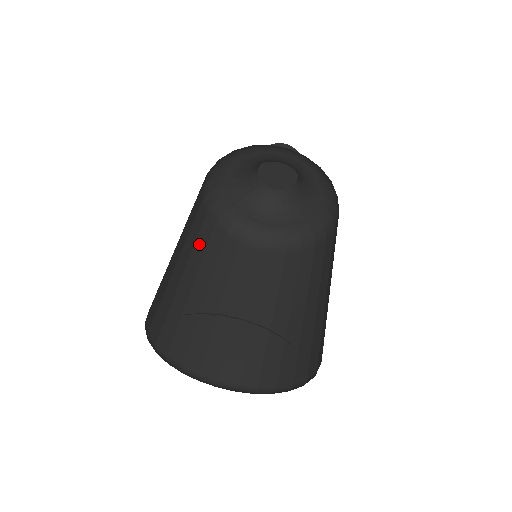
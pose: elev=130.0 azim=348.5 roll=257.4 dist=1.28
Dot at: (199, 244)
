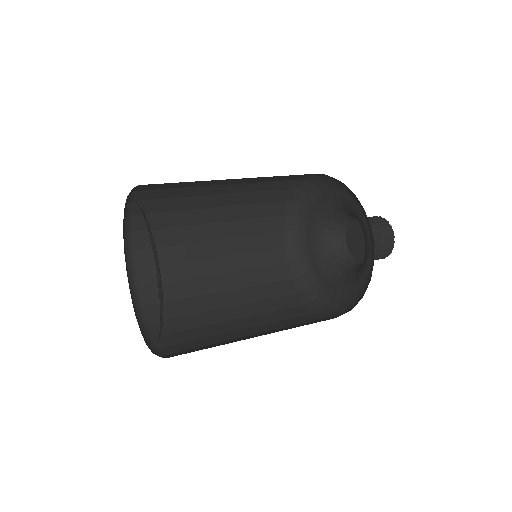
Dot at: (251, 209)
